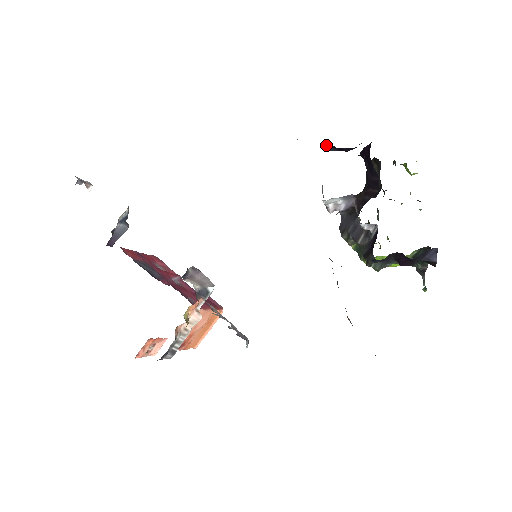
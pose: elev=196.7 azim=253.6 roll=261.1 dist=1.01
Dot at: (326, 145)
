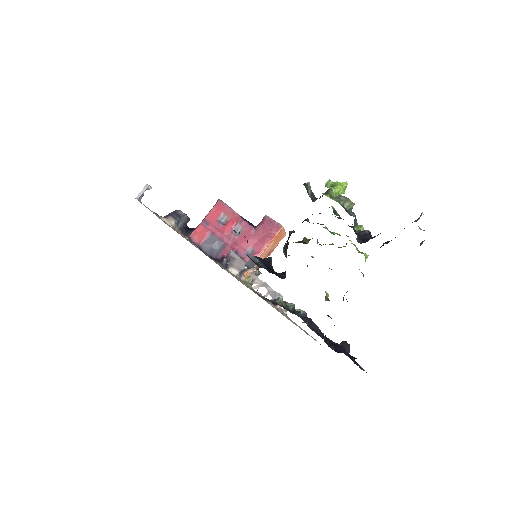
Dot at: occluded
